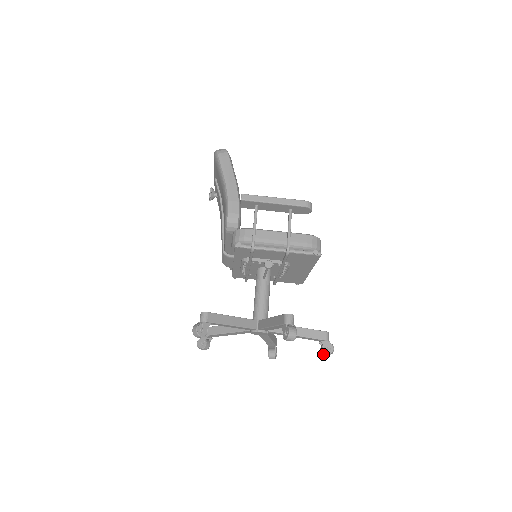
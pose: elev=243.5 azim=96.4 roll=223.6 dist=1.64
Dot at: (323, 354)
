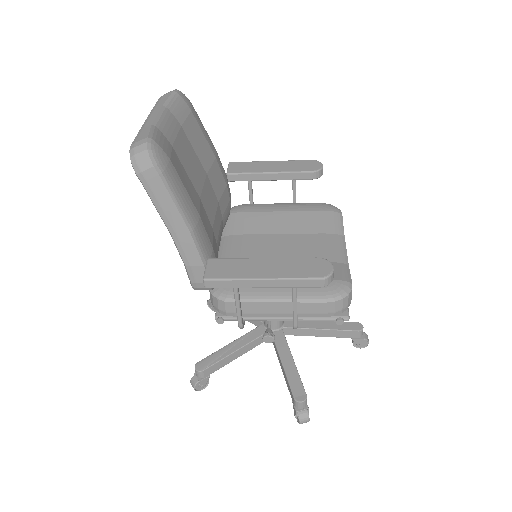
Dot at: occluded
